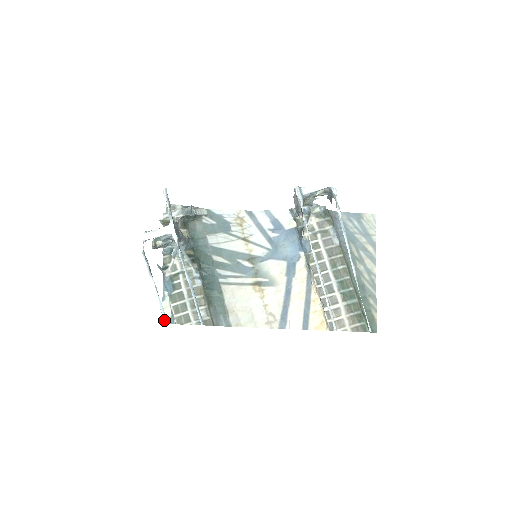
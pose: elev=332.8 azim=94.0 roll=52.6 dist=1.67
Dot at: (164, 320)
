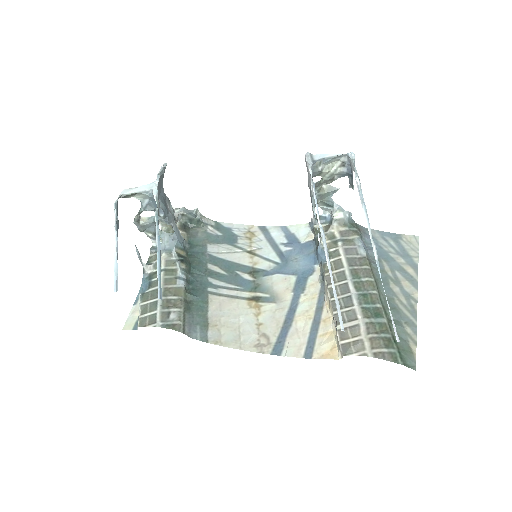
Dot at: (114, 288)
